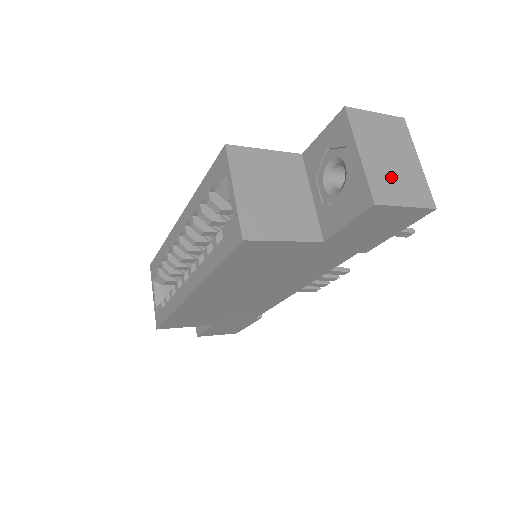
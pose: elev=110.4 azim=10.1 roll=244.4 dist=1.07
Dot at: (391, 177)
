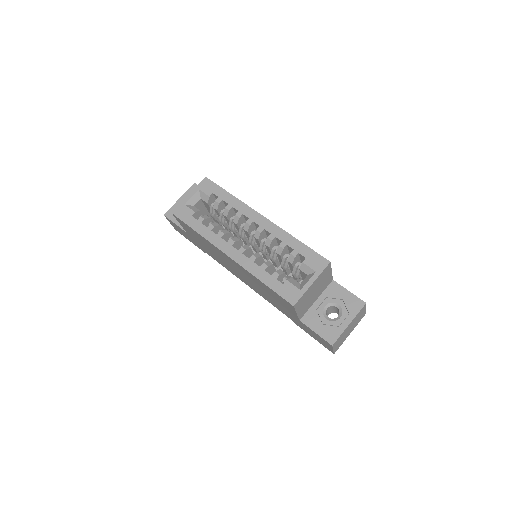
Dot at: (343, 337)
